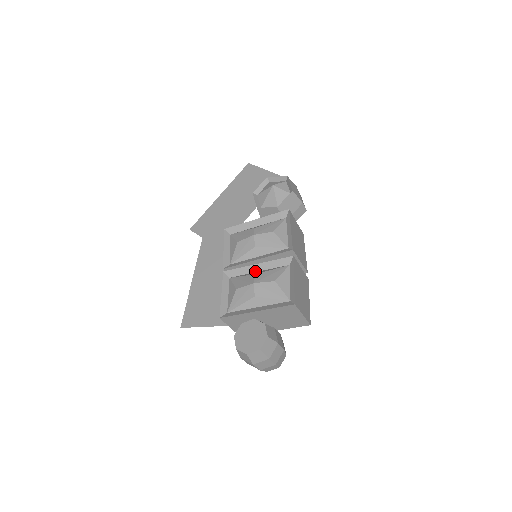
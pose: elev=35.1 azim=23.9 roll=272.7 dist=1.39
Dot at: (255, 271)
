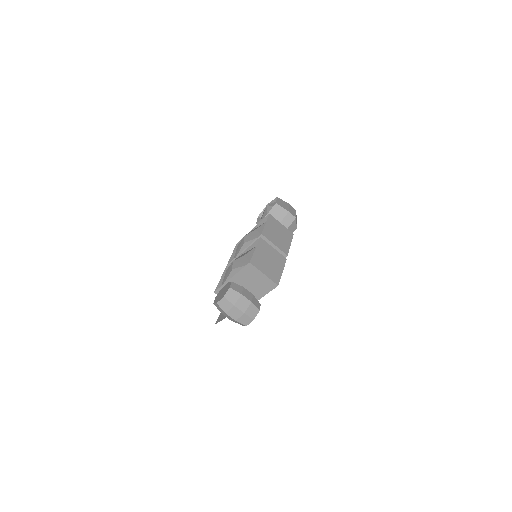
Dot at: occluded
